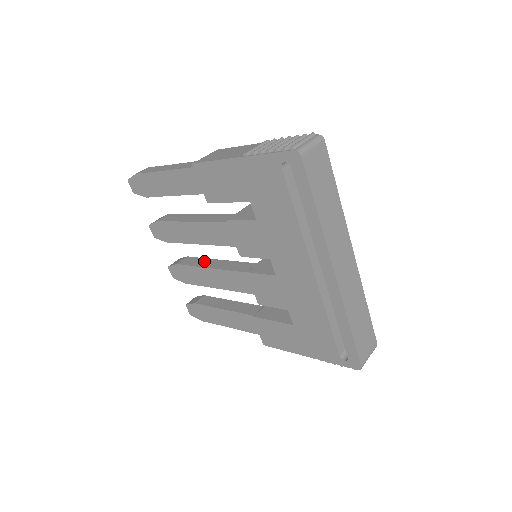
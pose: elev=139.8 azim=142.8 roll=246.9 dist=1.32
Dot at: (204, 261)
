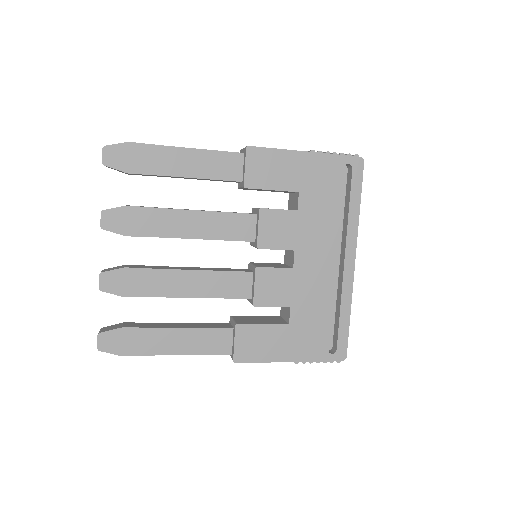
Dot at: (166, 267)
